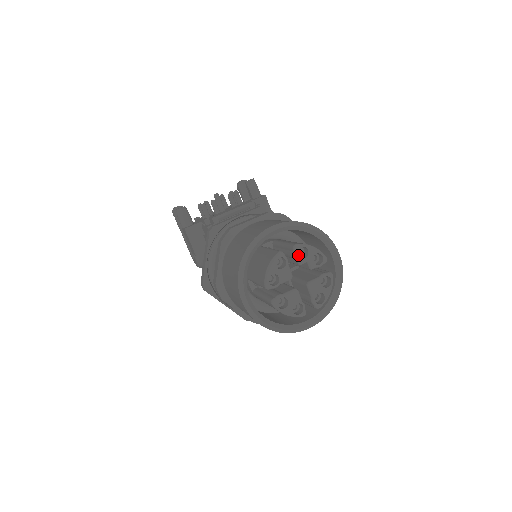
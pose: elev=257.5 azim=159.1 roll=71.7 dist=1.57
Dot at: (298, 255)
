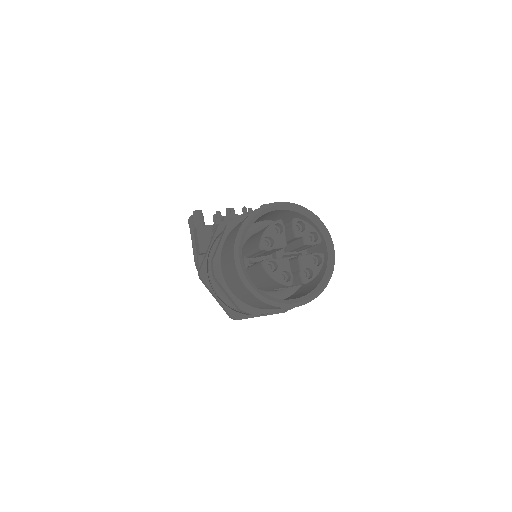
Dot at: occluded
